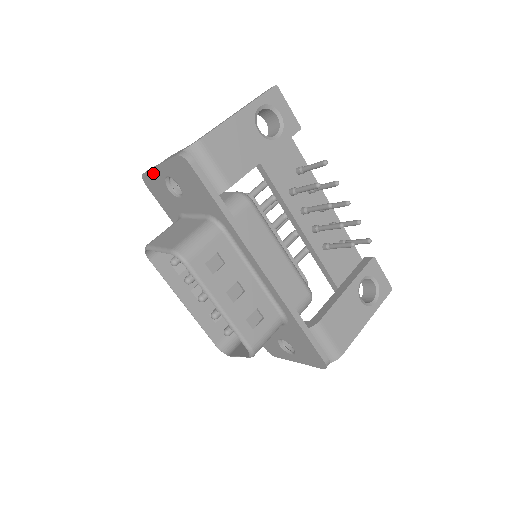
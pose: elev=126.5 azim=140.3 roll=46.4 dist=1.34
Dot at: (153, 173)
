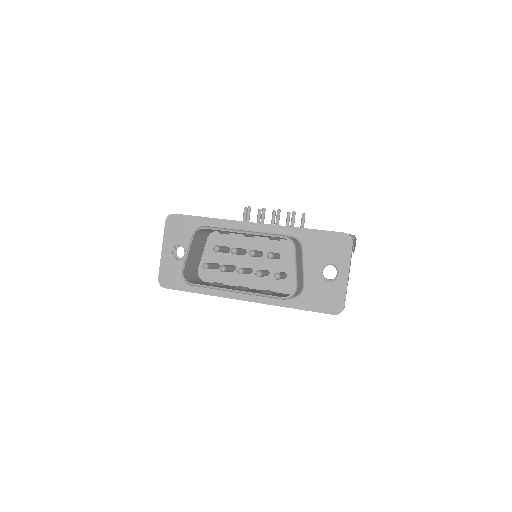
Dot at: (163, 264)
